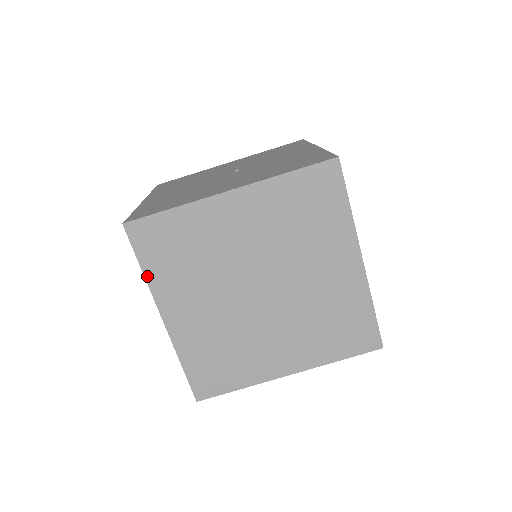
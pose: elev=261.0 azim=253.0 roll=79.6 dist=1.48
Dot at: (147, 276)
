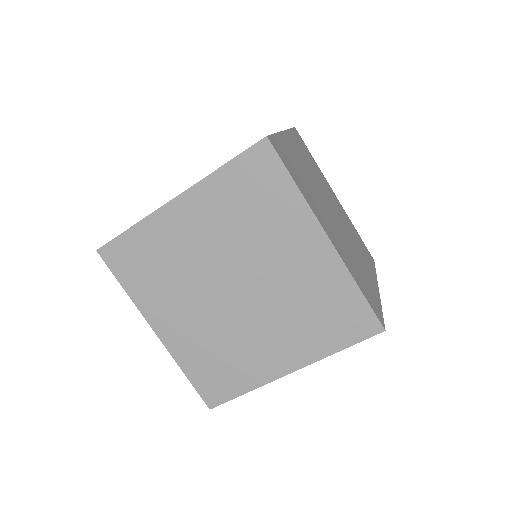
Dot at: (130, 294)
